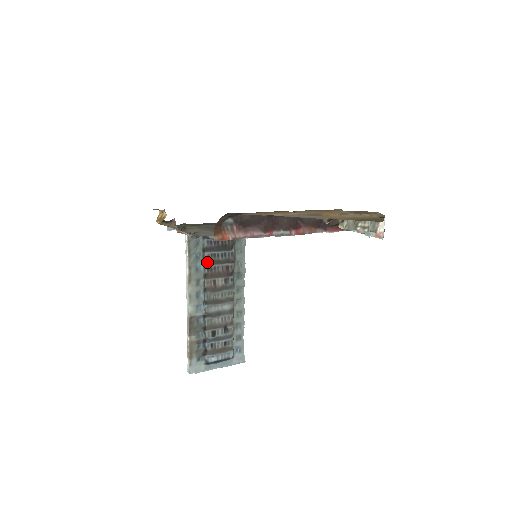
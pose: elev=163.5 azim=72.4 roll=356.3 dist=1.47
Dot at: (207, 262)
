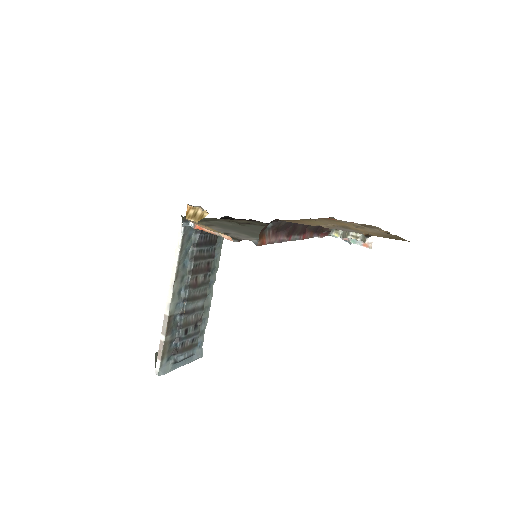
Dot at: (195, 258)
